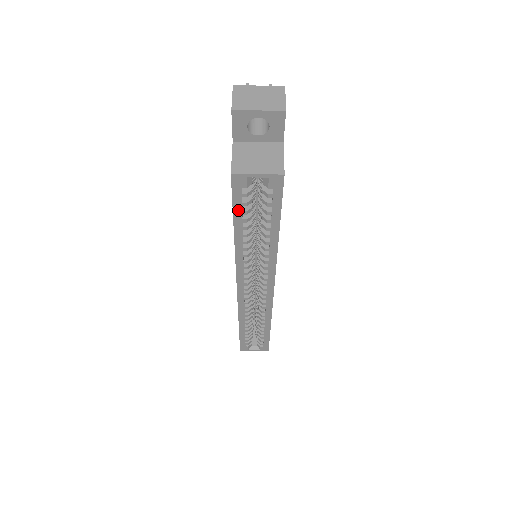
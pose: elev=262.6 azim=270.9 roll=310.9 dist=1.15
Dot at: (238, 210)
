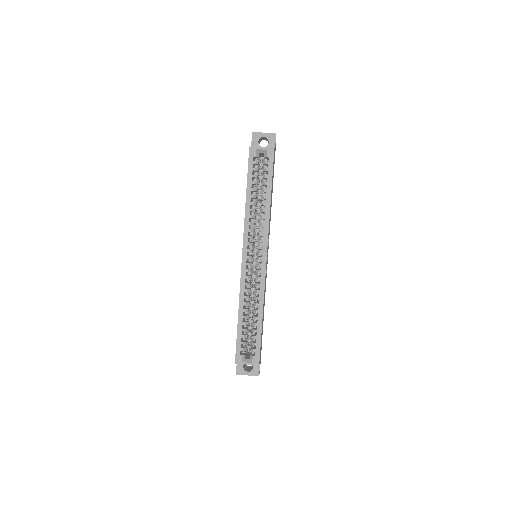
Dot at: (250, 174)
